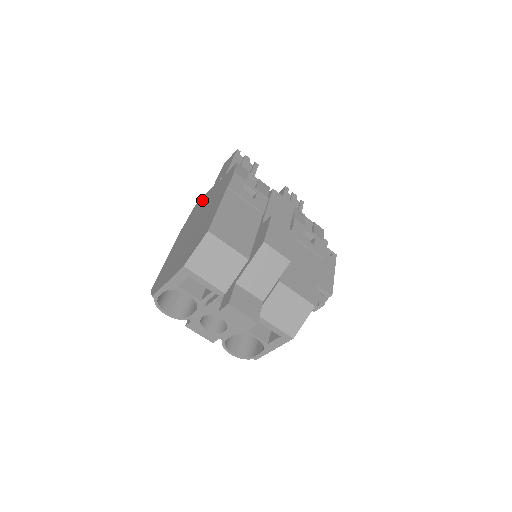
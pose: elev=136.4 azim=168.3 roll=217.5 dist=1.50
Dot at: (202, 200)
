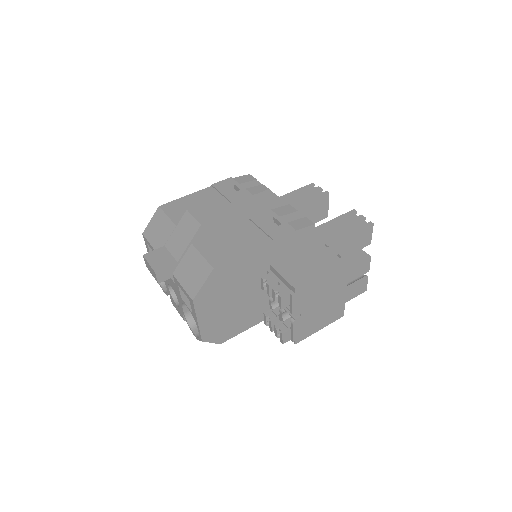
Dot at: occluded
